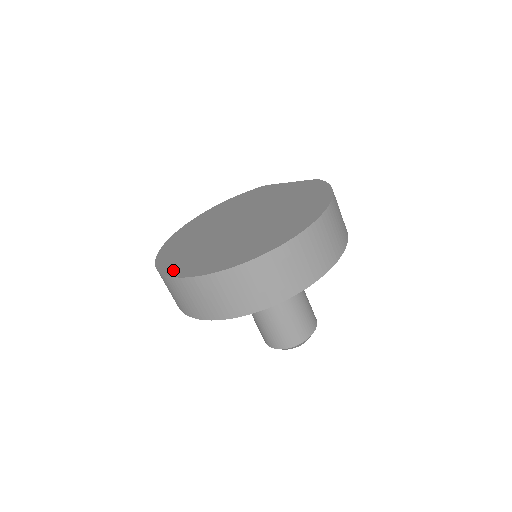
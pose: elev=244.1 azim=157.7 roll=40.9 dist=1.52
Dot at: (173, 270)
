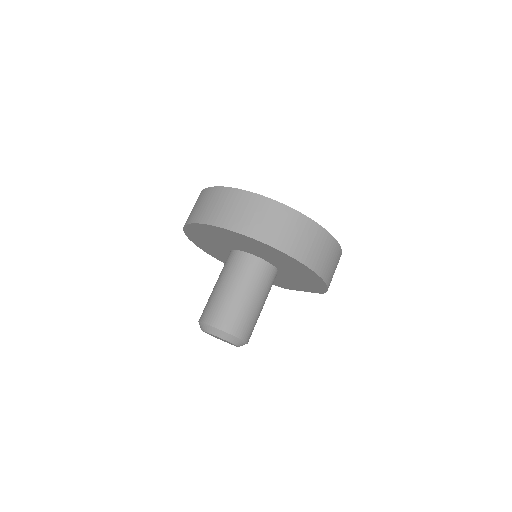
Dot at: occluded
